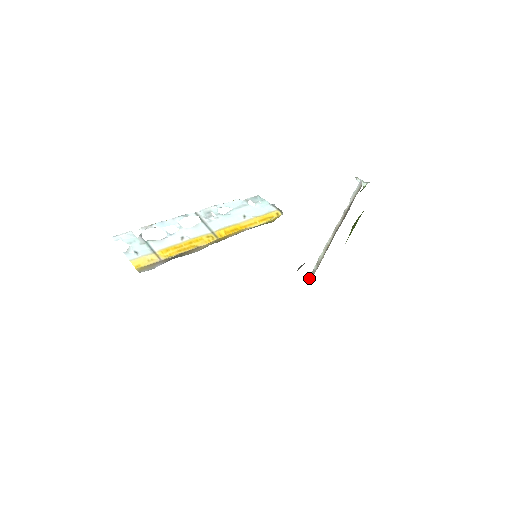
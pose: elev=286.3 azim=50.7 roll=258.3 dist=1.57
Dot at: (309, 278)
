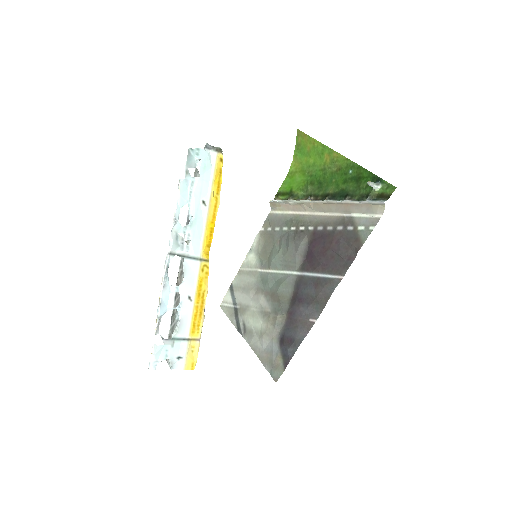
Dot at: (271, 204)
